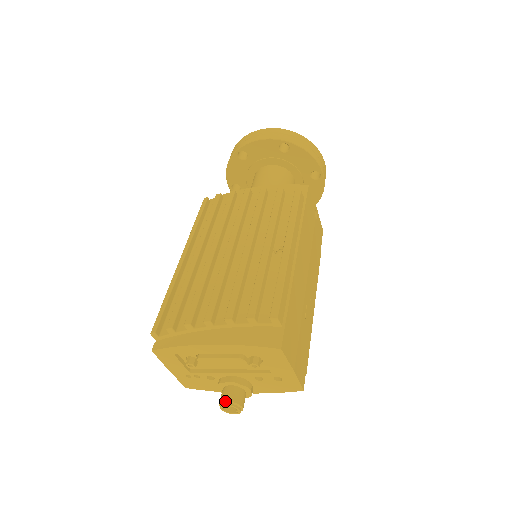
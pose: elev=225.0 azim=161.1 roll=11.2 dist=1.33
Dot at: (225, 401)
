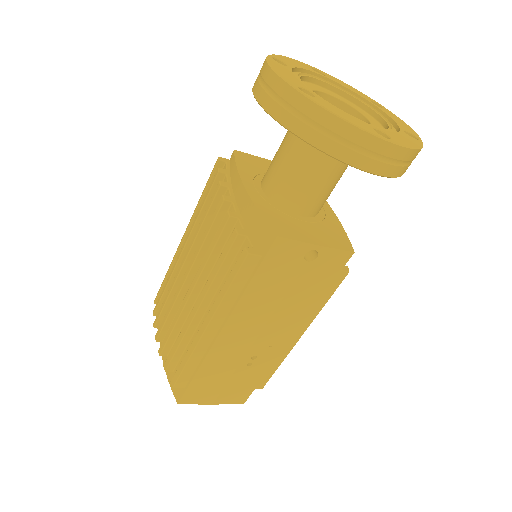
Dot at: occluded
